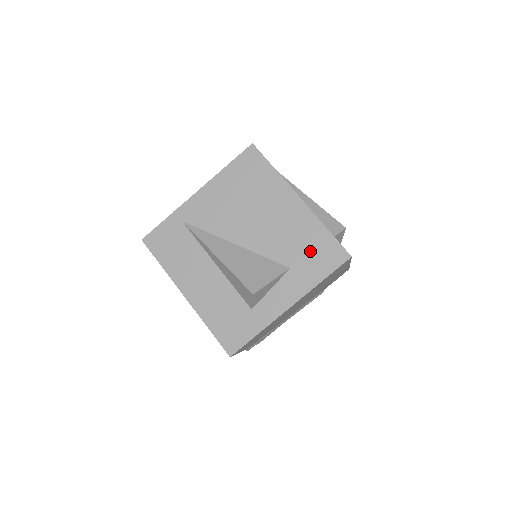
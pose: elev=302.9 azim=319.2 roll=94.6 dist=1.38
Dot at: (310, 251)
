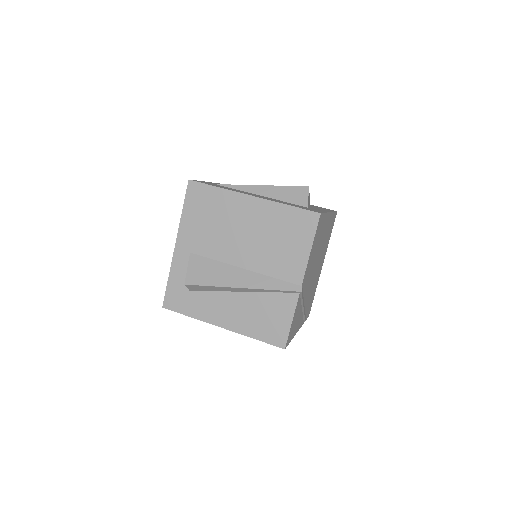
Dot at: occluded
